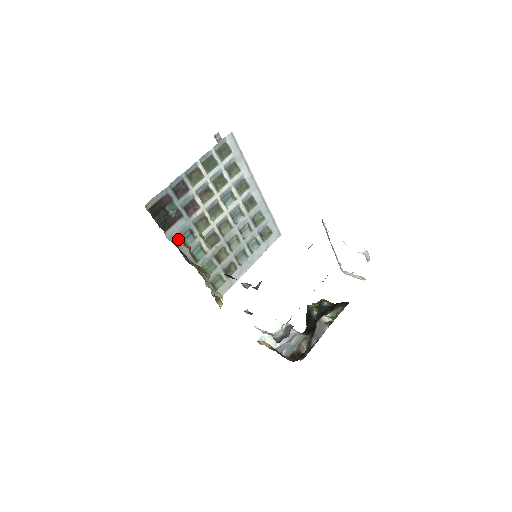
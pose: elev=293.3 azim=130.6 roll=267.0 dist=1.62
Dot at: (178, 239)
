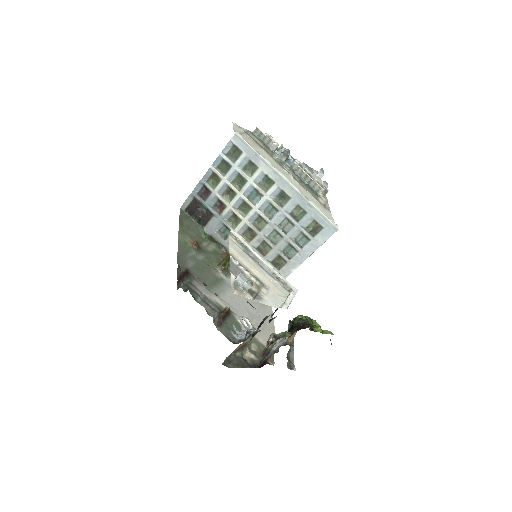
Dot at: (215, 233)
